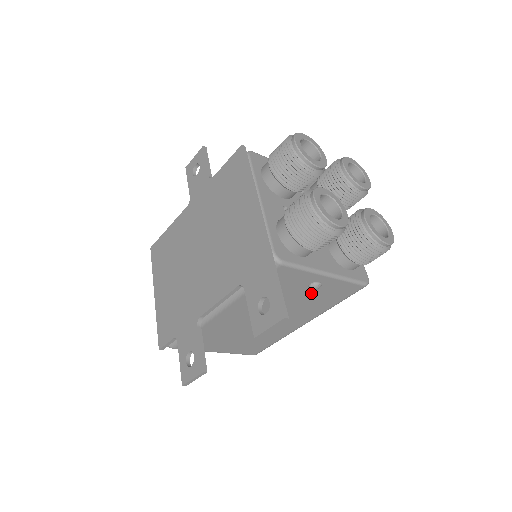
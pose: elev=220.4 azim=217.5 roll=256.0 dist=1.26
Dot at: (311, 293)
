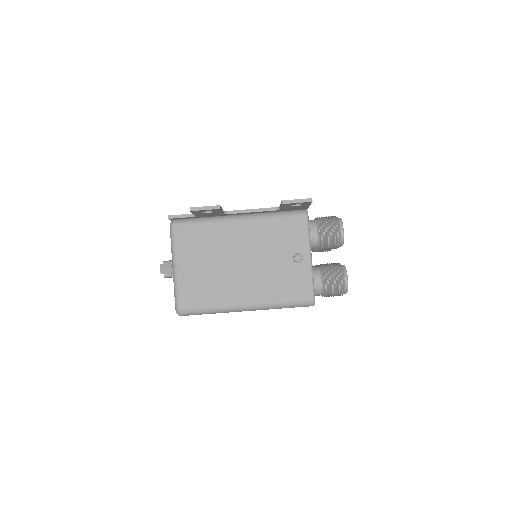
Dot at: (288, 266)
